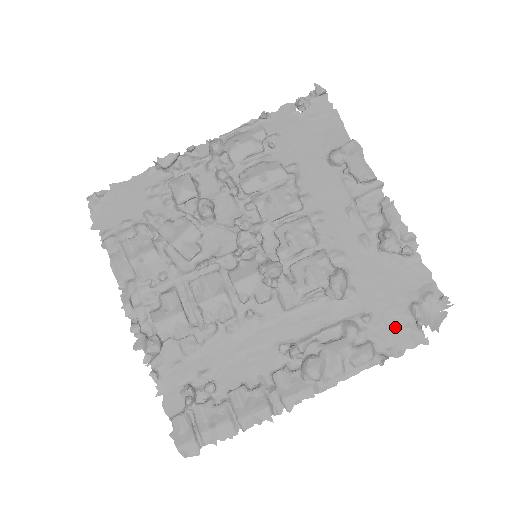
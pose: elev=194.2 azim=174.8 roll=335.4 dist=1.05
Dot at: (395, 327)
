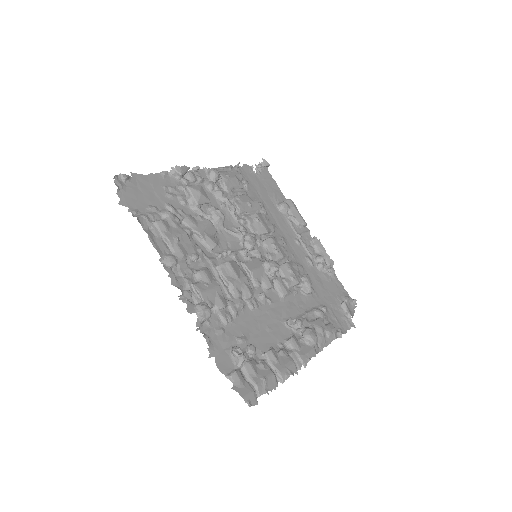
Dot at: (338, 316)
